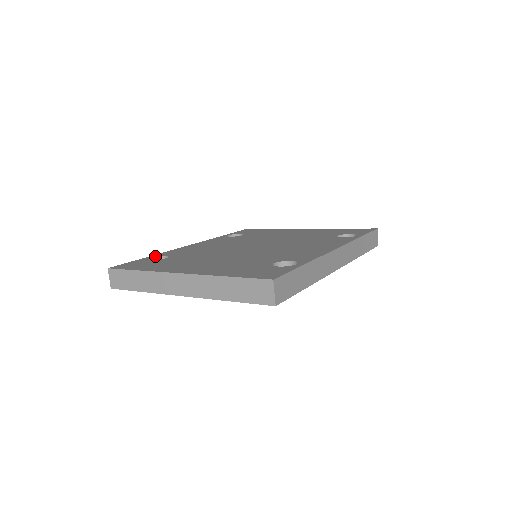
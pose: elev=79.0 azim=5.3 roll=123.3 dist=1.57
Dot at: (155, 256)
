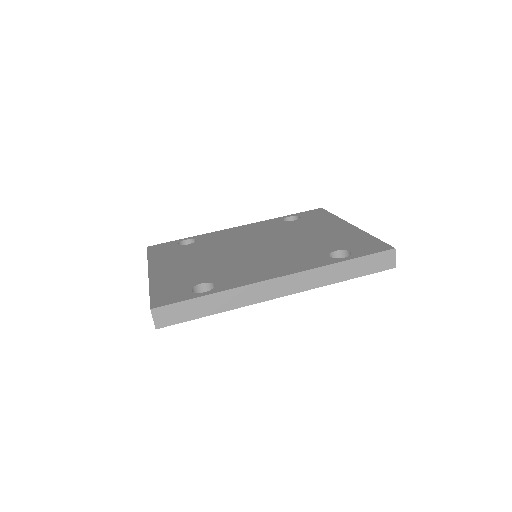
Dot at: (191, 238)
